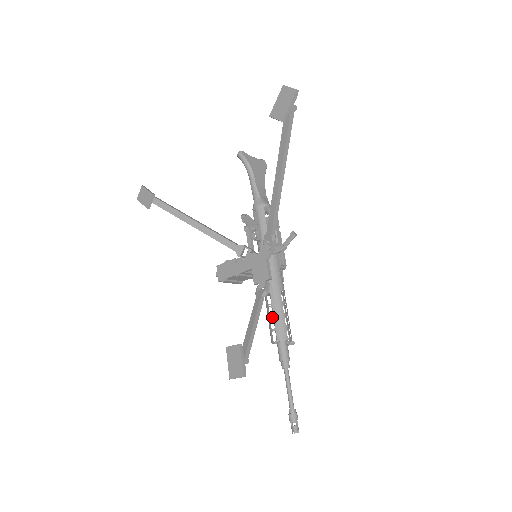
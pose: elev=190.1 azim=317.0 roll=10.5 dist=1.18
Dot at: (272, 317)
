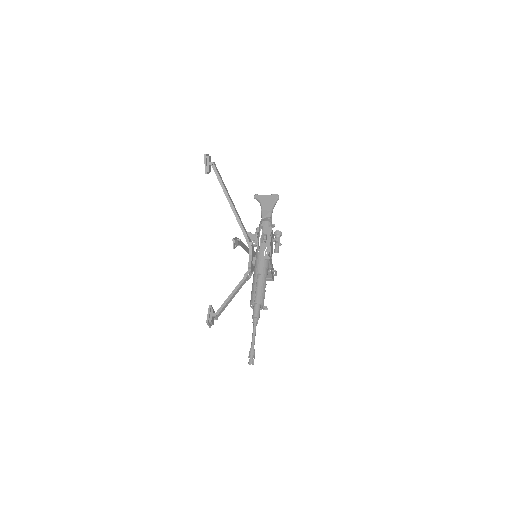
Dot at: (251, 291)
